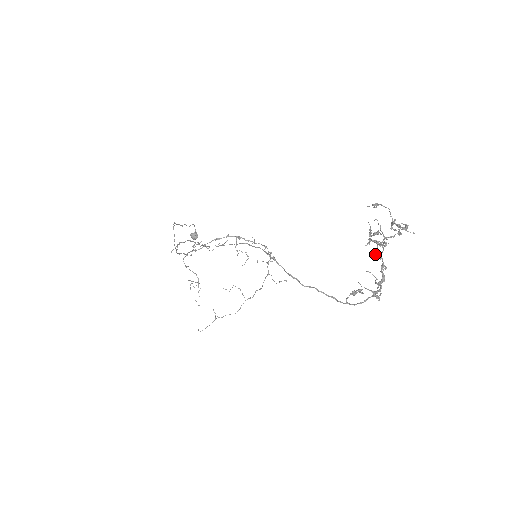
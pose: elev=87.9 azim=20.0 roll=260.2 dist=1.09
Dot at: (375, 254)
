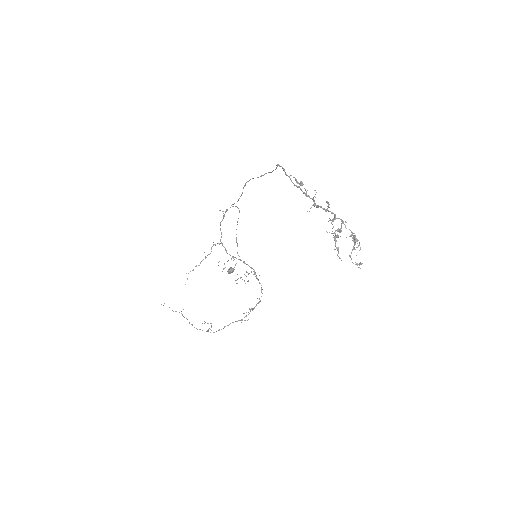
Dot at: (328, 204)
